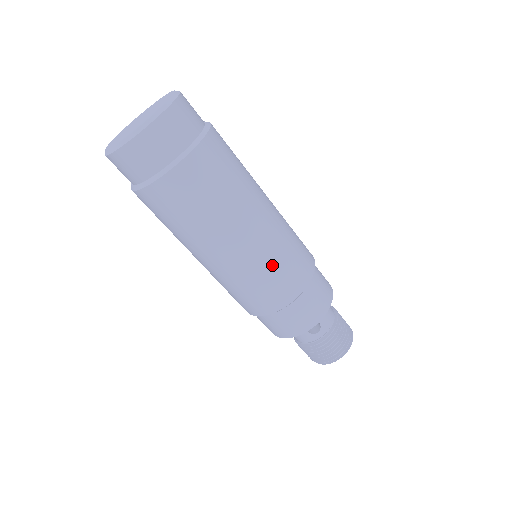
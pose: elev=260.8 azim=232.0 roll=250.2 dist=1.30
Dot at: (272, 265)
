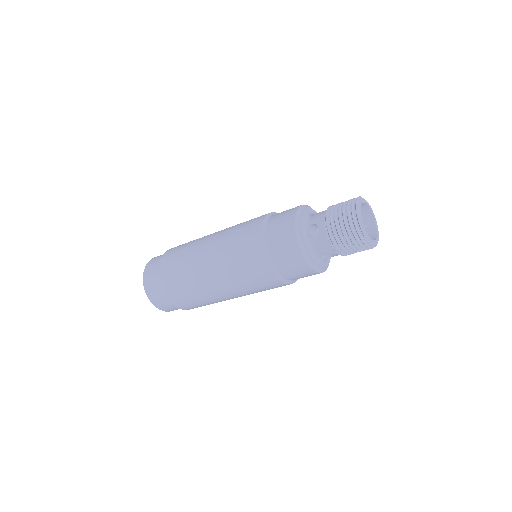
Dot at: (231, 242)
